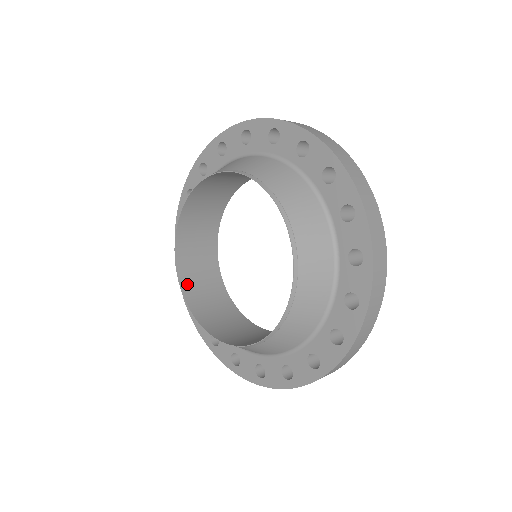
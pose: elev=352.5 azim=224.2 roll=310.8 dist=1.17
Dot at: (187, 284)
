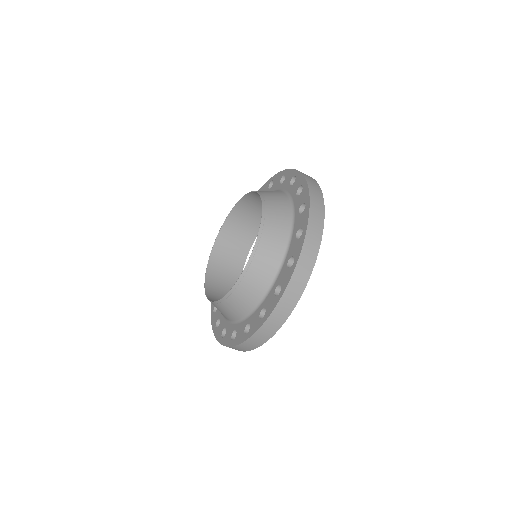
Dot at: (232, 297)
